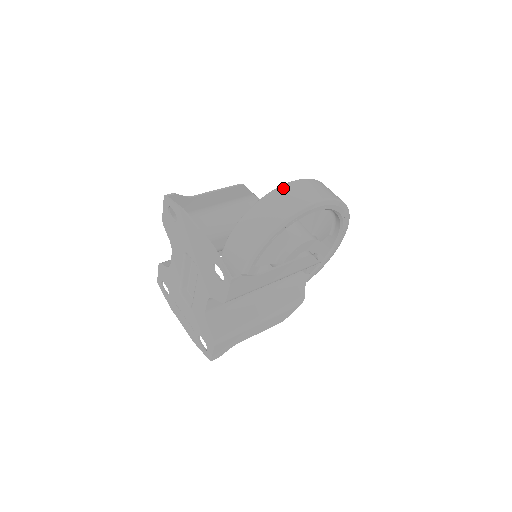
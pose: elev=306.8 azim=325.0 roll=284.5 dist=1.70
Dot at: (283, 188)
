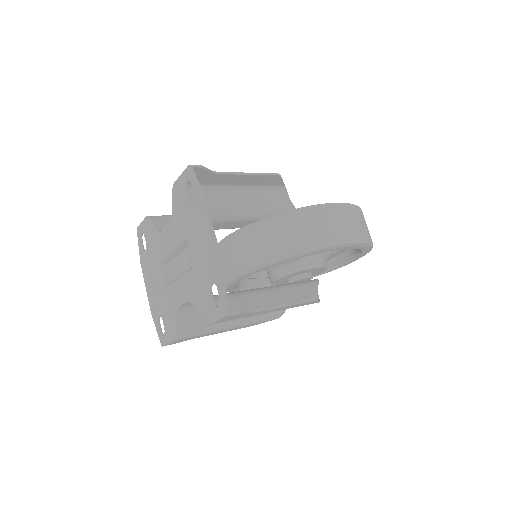
Dot at: (322, 209)
